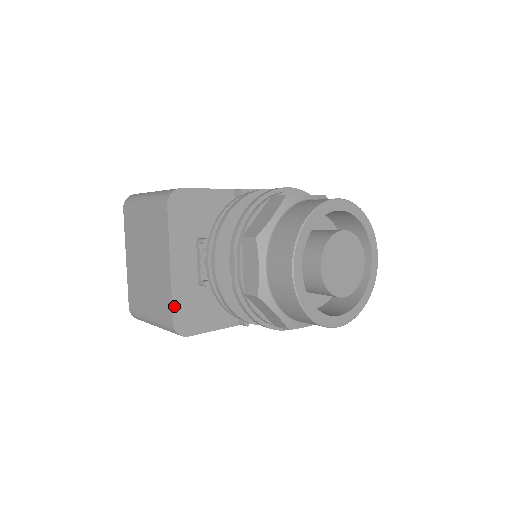
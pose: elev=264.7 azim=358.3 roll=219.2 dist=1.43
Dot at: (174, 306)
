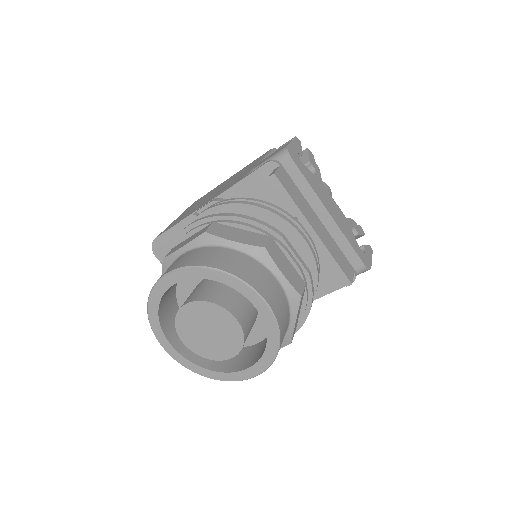
Dot at: occluded
